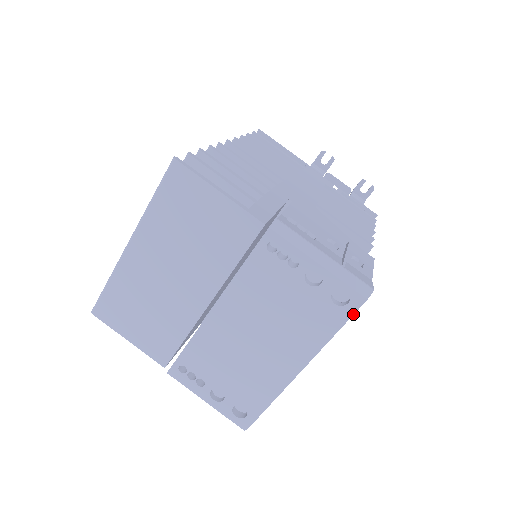
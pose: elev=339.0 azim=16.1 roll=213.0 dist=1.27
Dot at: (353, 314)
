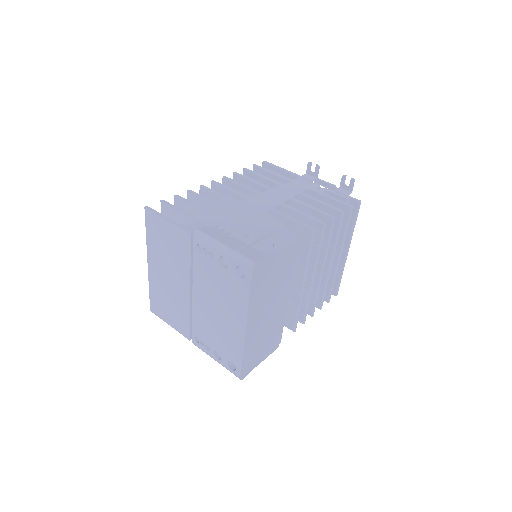
Dot at: (251, 282)
